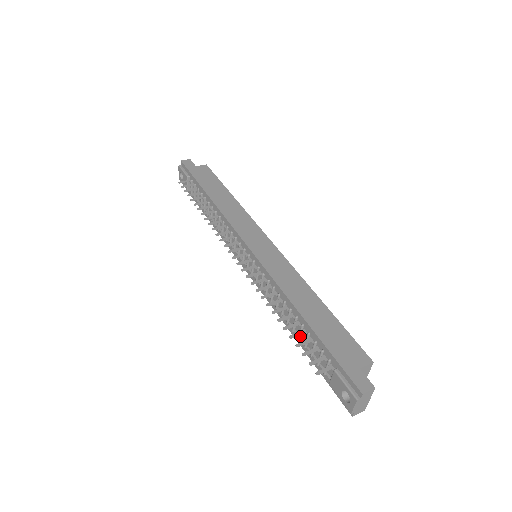
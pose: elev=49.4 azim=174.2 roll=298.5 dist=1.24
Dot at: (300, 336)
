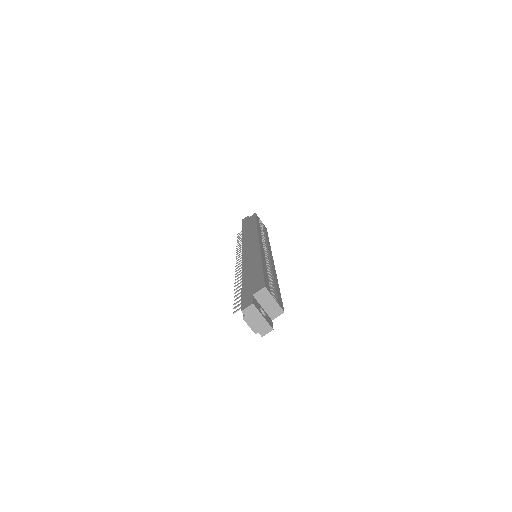
Dot at: occluded
